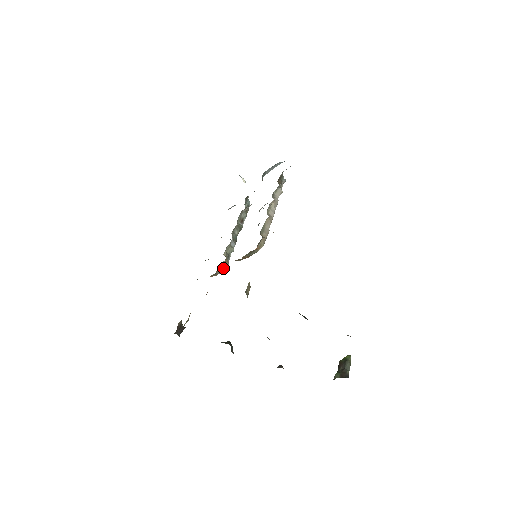
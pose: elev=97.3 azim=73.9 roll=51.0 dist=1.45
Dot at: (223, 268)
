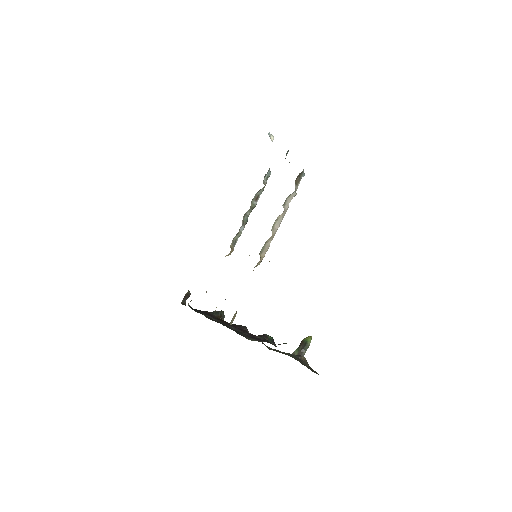
Dot at: (228, 255)
